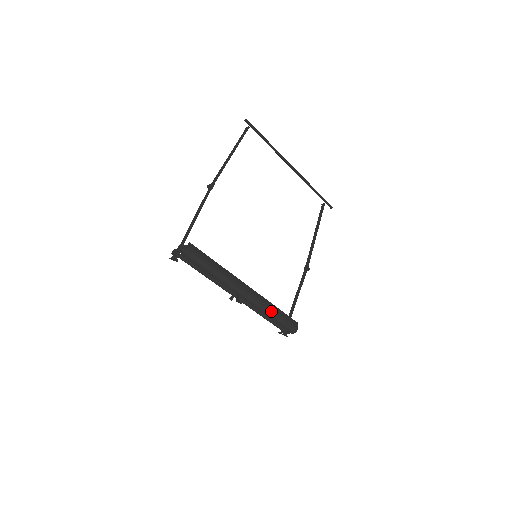
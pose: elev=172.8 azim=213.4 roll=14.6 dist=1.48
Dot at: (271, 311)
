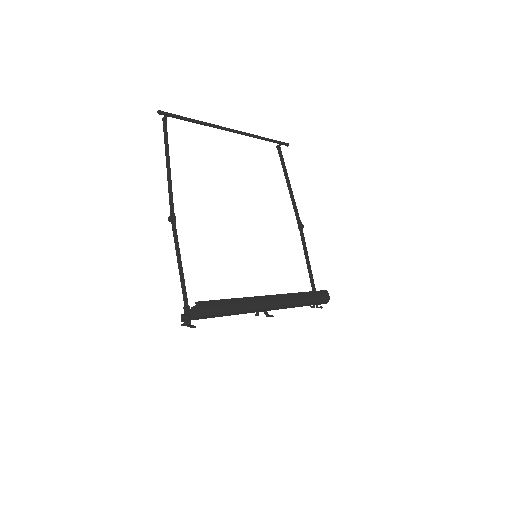
Dot at: (301, 301)
